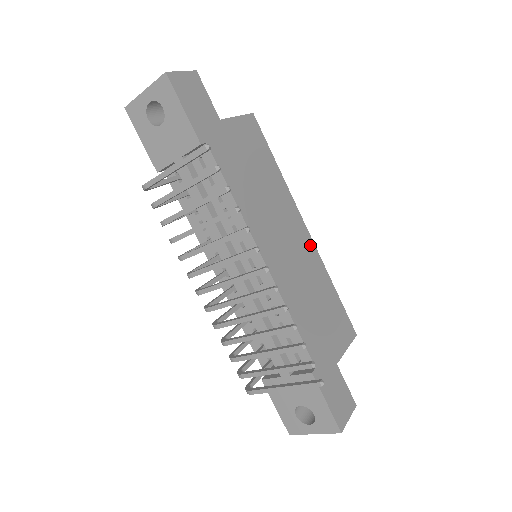
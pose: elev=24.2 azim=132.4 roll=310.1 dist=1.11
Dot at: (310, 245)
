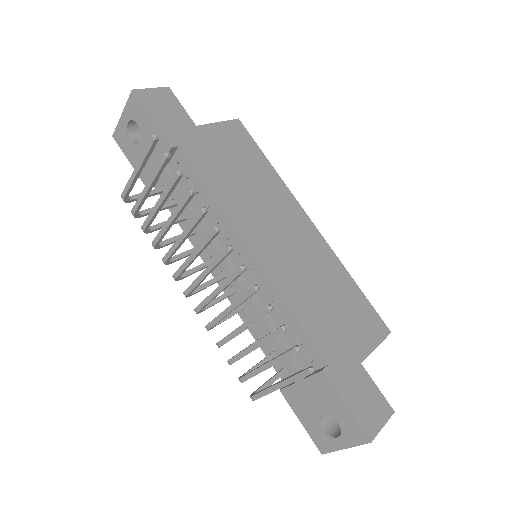
Dot at: (317, 238)
